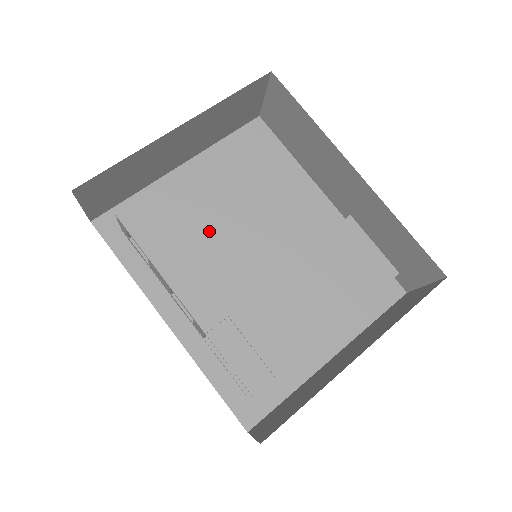
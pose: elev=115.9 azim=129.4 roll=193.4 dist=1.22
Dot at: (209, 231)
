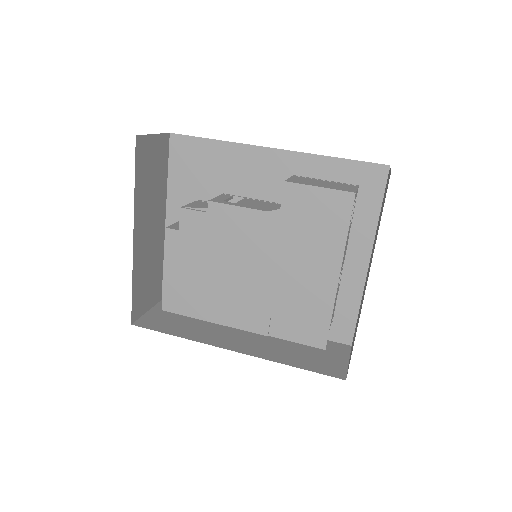
Dot at: (213, 277)
